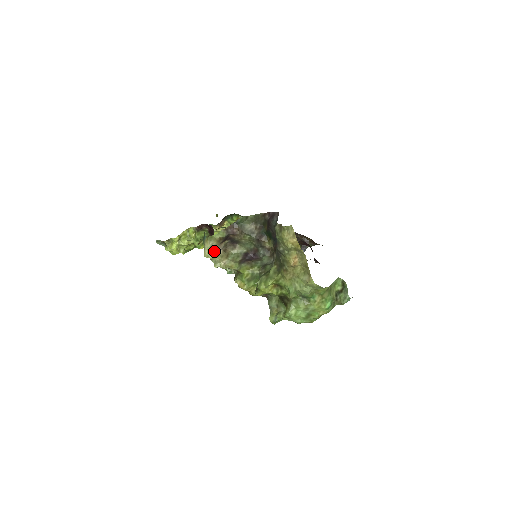
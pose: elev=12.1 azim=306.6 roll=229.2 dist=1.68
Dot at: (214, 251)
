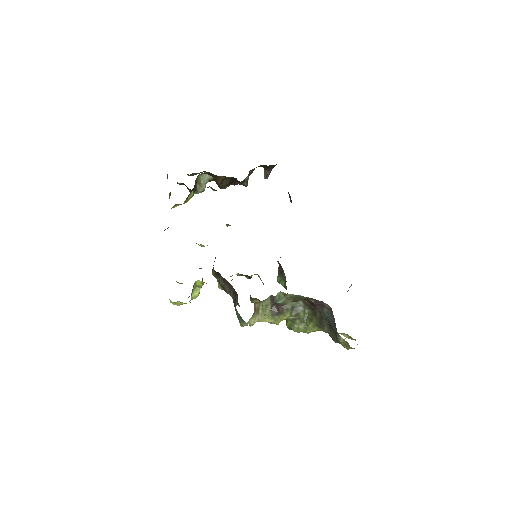
Dot at: occluded
